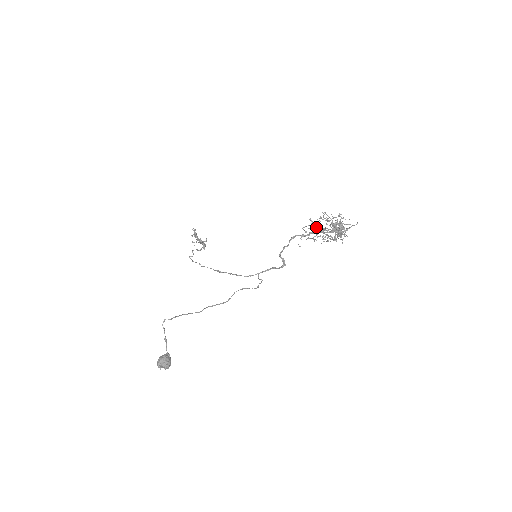
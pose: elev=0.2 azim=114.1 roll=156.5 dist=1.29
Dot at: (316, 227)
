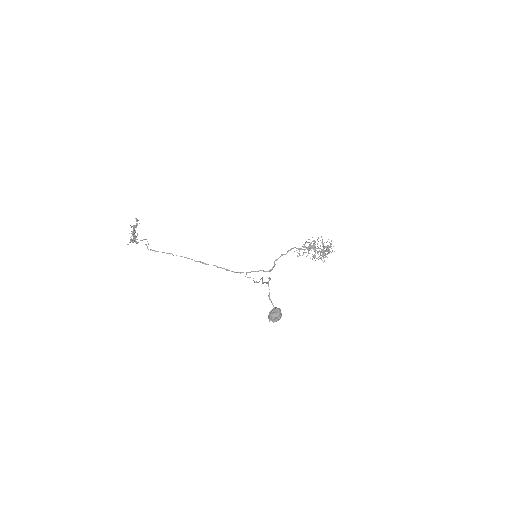
Dot at: (312, 245)
